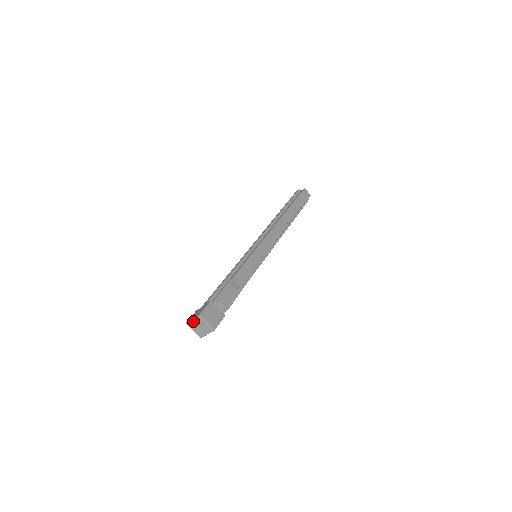
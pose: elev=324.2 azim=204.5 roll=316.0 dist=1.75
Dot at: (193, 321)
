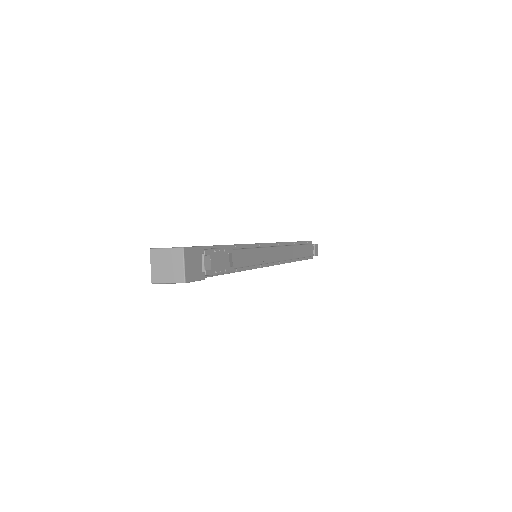
Dot at: (164, 251)
